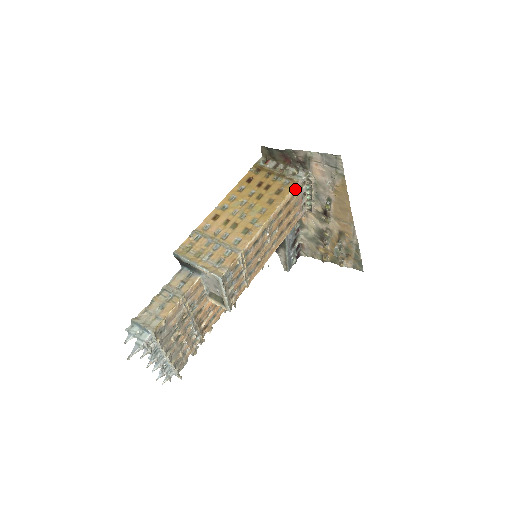
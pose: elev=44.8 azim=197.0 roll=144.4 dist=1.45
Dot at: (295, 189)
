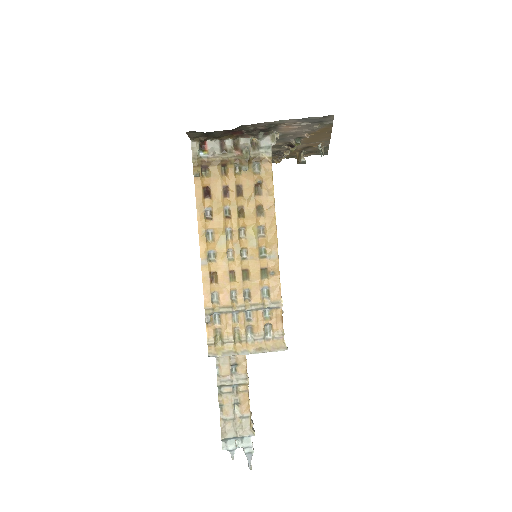
Dot at: (270, 168)
